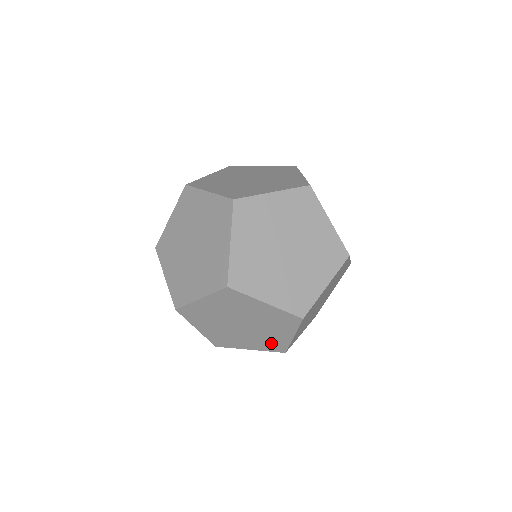
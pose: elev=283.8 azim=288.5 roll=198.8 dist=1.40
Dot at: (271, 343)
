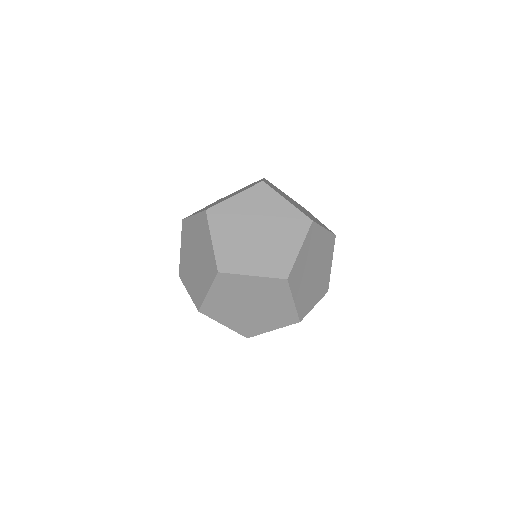
Dot at: (249, 327)
